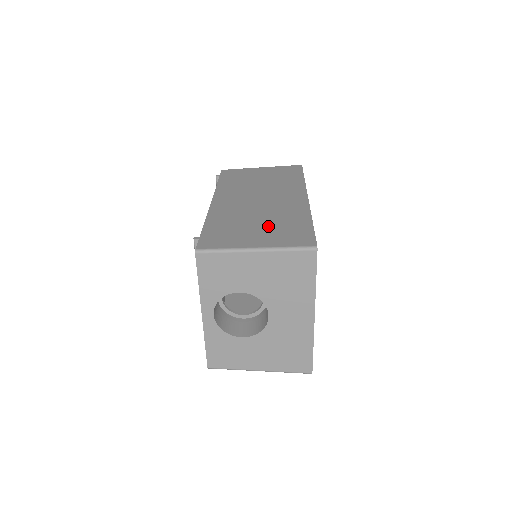
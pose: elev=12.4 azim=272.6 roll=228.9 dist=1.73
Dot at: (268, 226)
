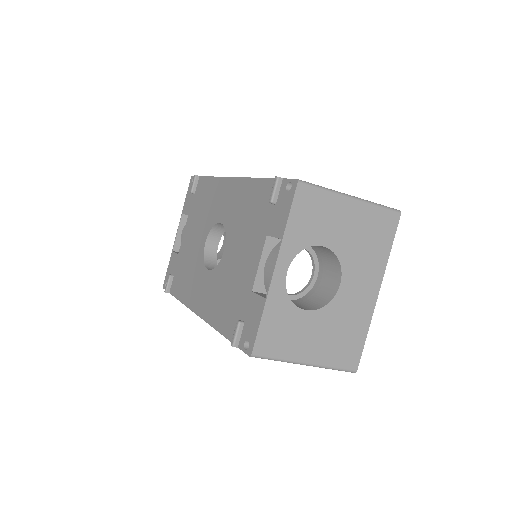
Dot at: occluded
